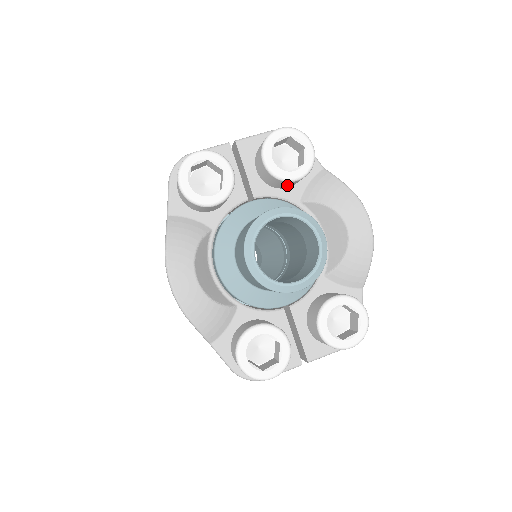
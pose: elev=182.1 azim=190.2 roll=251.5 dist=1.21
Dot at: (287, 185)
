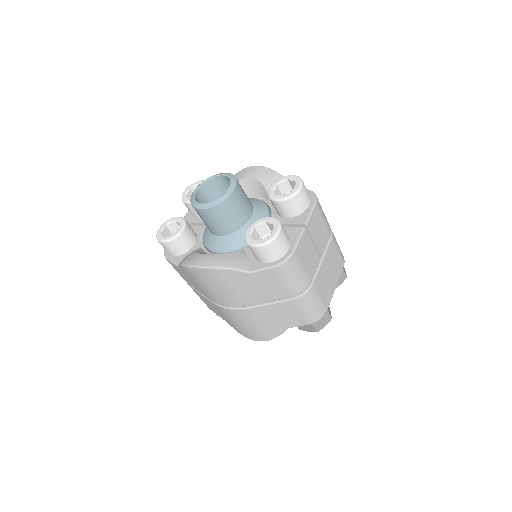
Dot at: occluded
